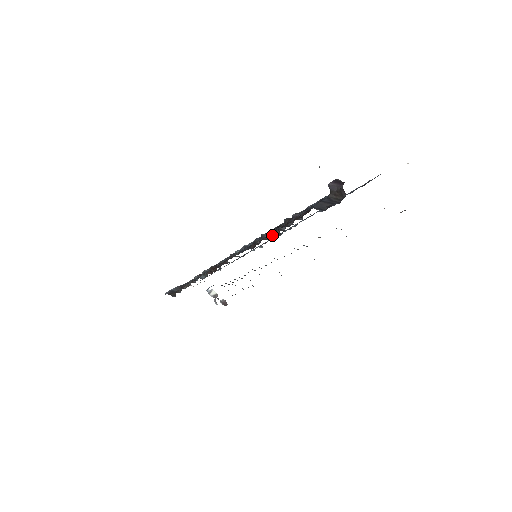
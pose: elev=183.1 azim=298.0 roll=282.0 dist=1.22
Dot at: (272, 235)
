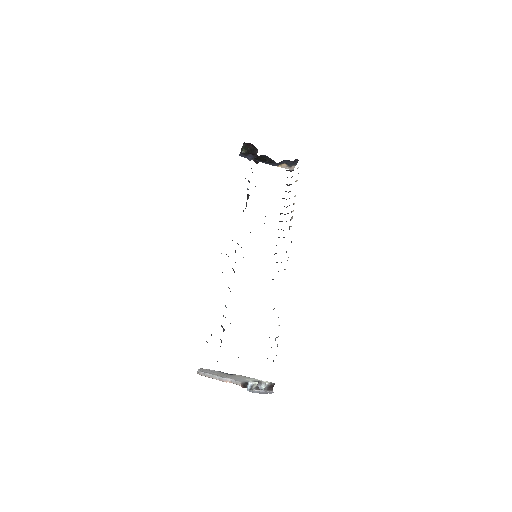
Dot at: occluded
